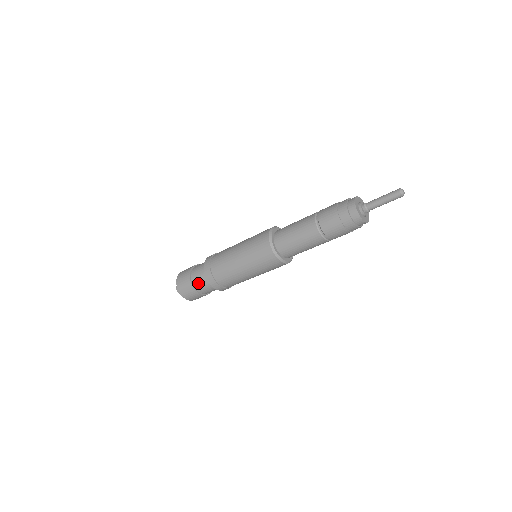
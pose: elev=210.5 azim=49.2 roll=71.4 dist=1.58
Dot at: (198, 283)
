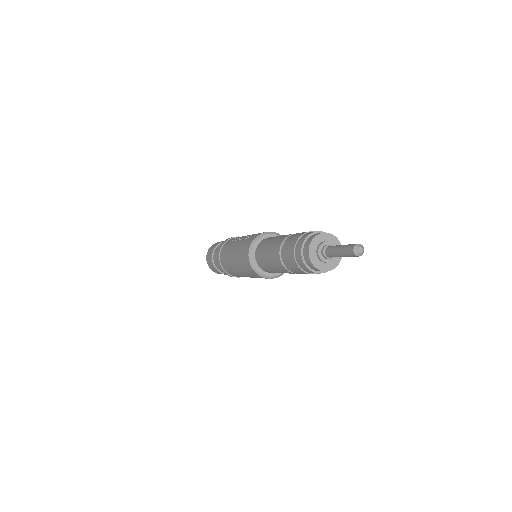
Dot at: occluded
